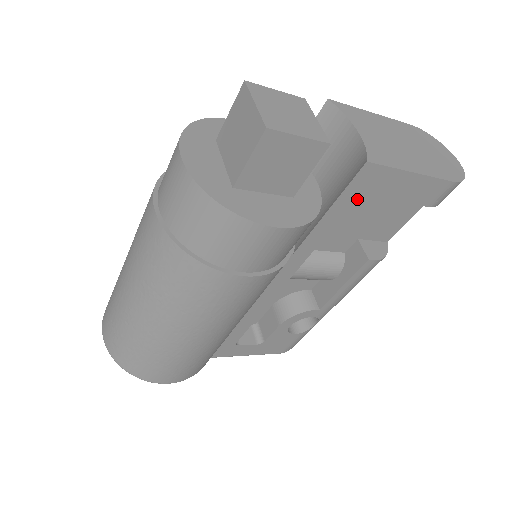
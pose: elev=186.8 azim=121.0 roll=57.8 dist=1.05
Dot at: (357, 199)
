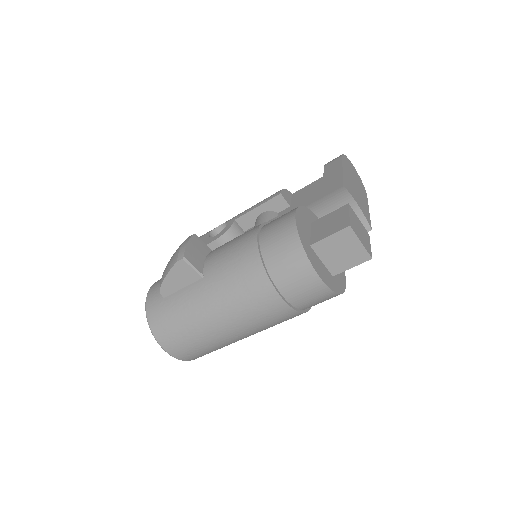
Dot at: occluded
